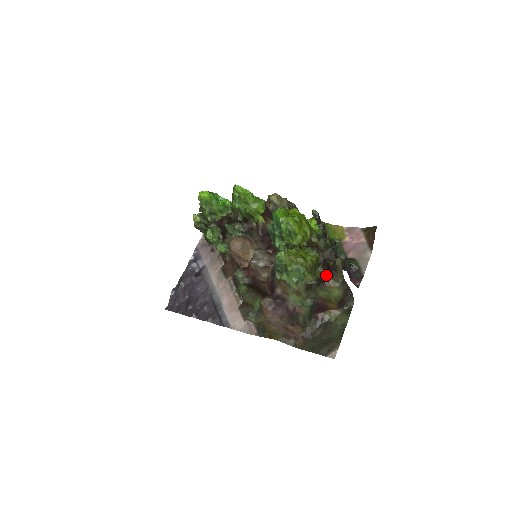
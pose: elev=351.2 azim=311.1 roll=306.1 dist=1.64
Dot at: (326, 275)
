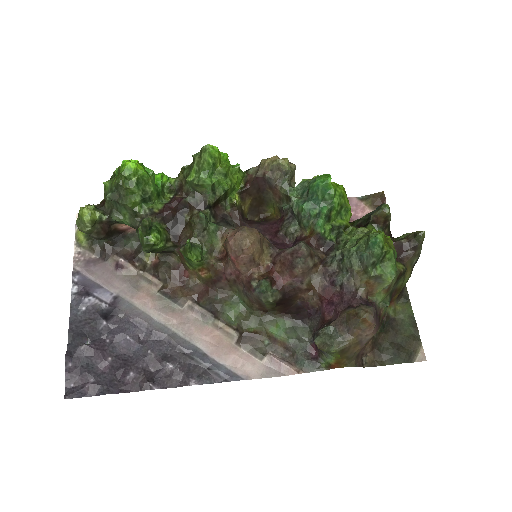
Dot at: (399, 258)
